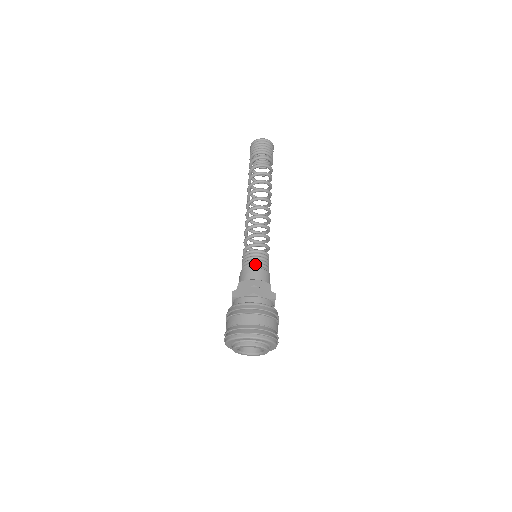
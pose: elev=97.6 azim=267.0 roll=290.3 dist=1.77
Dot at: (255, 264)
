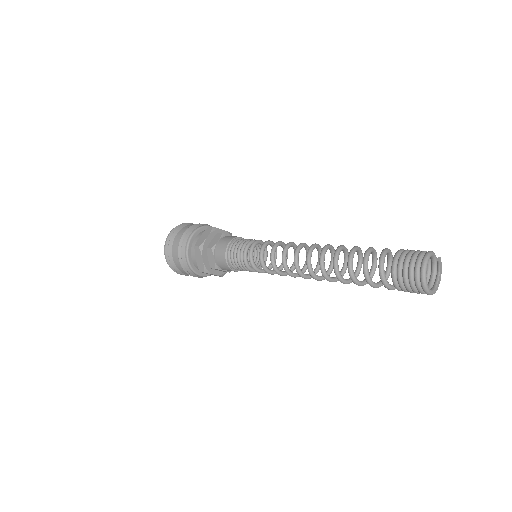
Dot at: (234, 266)
